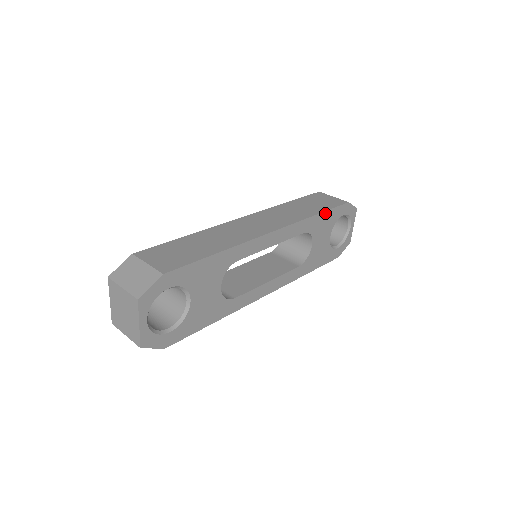
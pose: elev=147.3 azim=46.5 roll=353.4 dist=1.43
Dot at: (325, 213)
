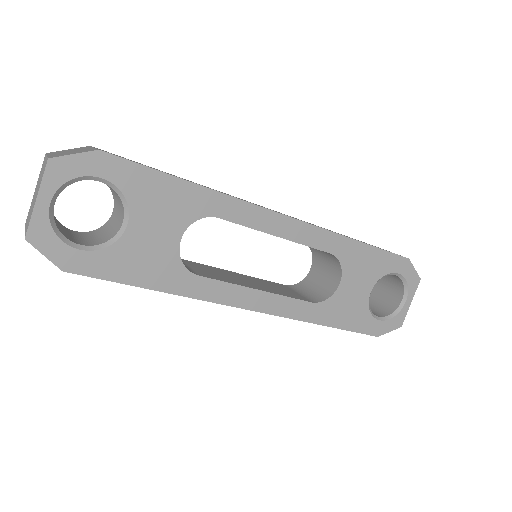
Dot at: (369, 248)
